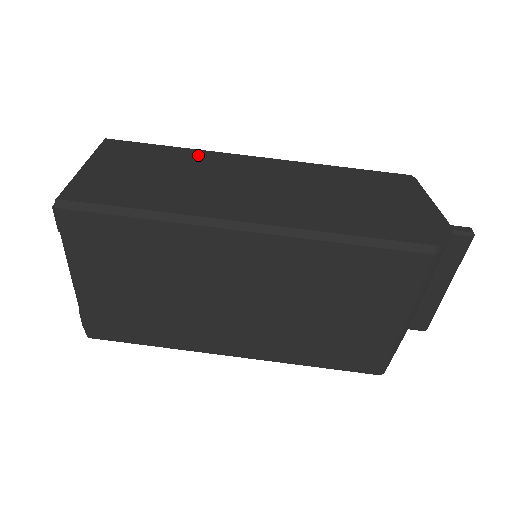
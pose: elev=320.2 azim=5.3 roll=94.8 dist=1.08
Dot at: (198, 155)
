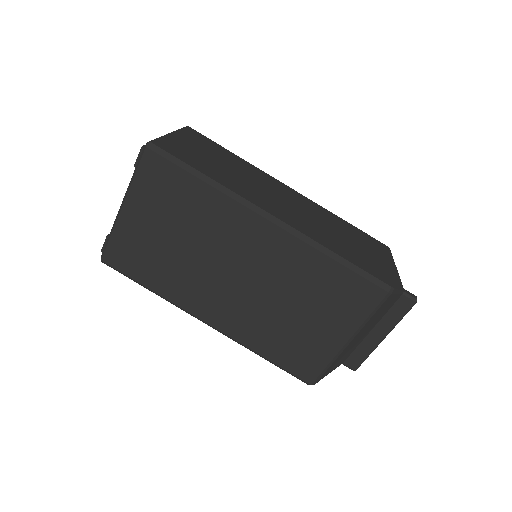
Dot at: (249, 166)
